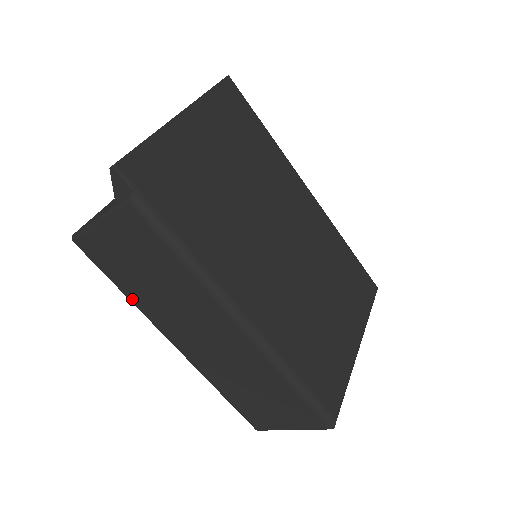
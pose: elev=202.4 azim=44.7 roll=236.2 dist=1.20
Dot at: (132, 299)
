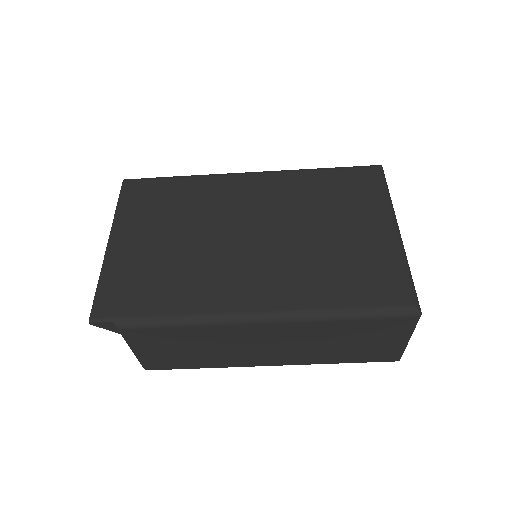
Dot at: (212, 366)
